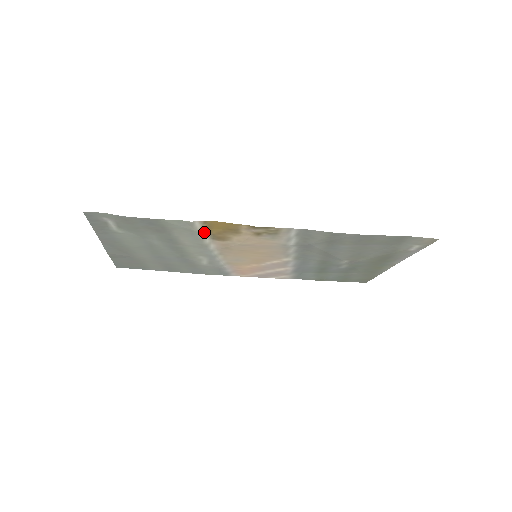
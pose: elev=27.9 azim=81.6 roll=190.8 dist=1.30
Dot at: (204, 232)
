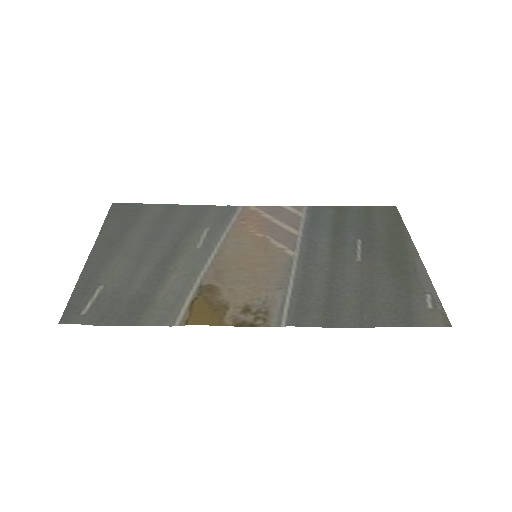
Dot at: (189, 301)
